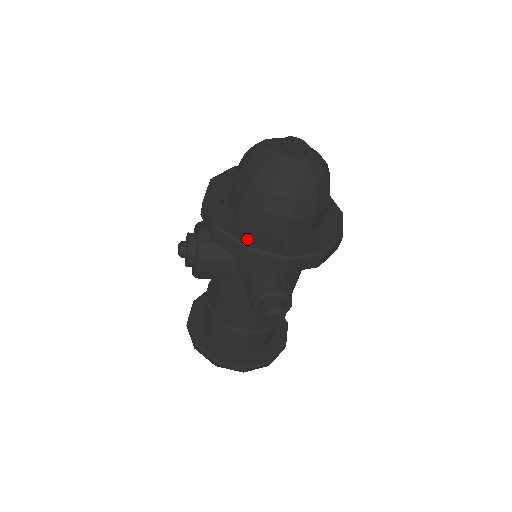
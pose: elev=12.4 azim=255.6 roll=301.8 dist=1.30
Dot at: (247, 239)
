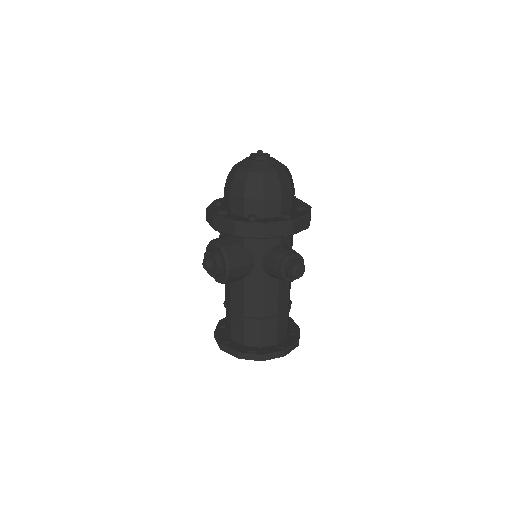
Dot at: (260, 221)
